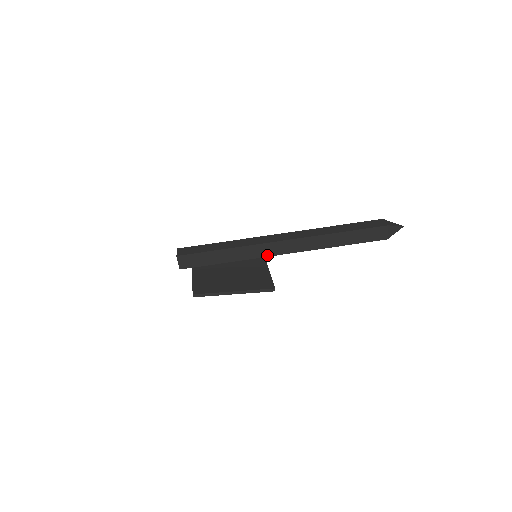
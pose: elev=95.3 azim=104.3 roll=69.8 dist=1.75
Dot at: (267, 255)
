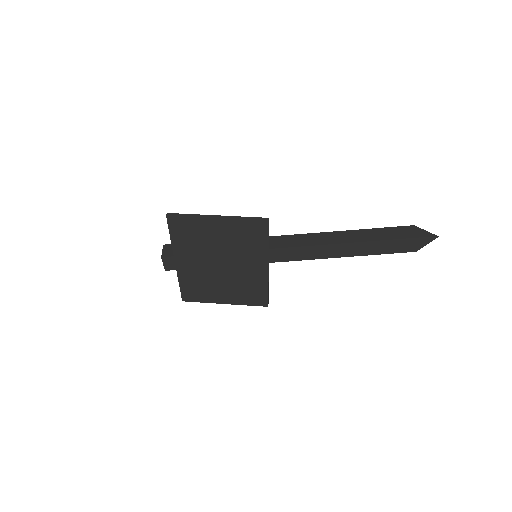
Dot at: (269, 248)
